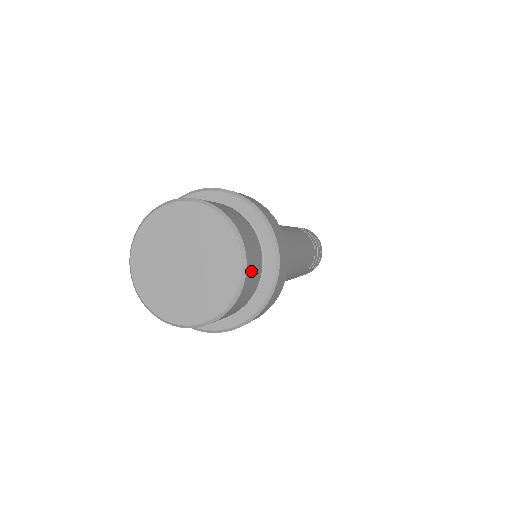
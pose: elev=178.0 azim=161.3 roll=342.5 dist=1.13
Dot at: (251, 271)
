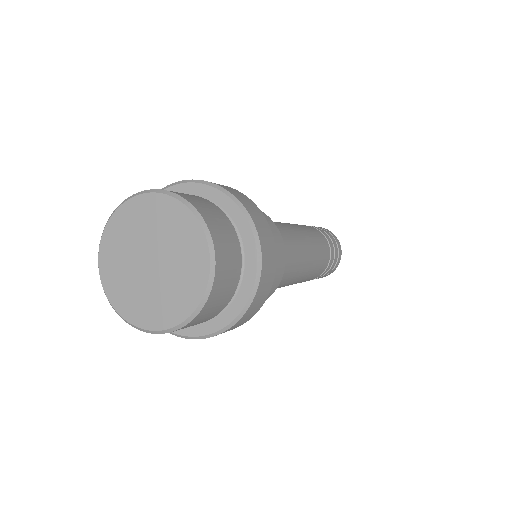
Dot at: (214, 224)
